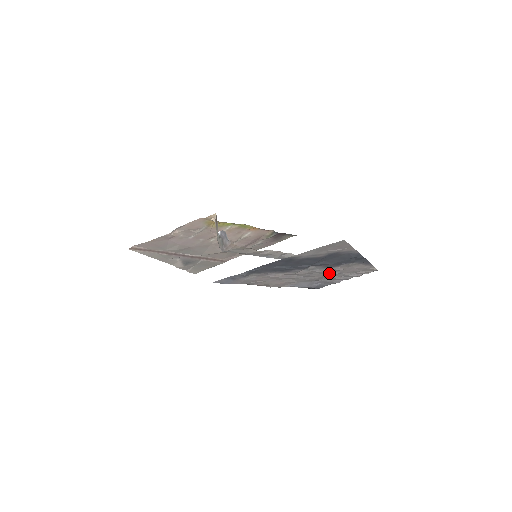
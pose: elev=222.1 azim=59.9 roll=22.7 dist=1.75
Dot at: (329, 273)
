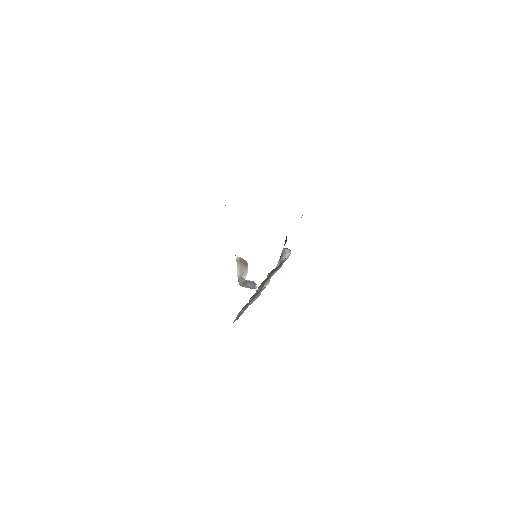
Dot at: occluded
